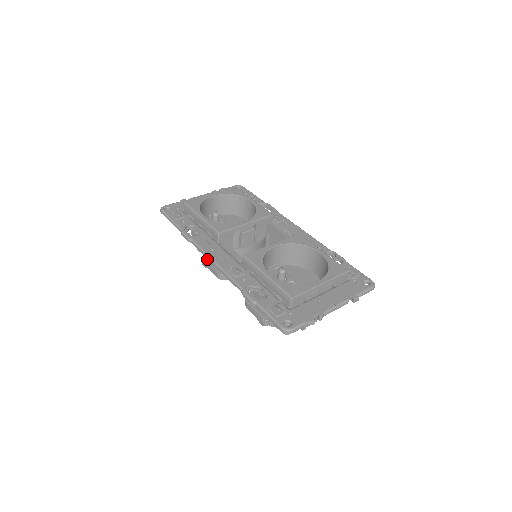
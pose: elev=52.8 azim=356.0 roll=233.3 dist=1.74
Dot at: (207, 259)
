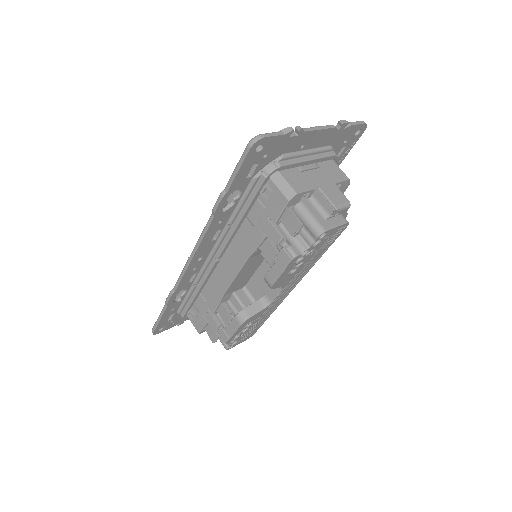
Dot at: (223, 328)
